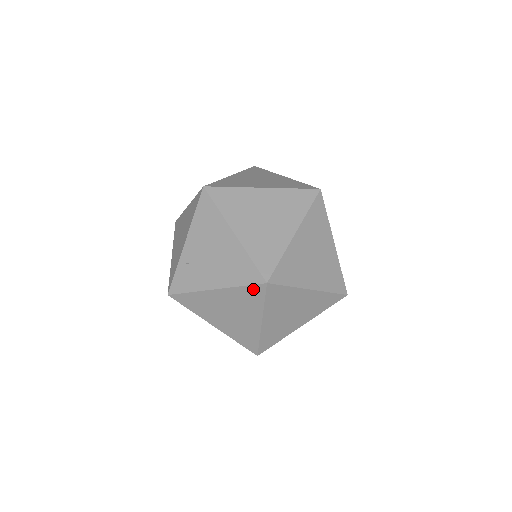
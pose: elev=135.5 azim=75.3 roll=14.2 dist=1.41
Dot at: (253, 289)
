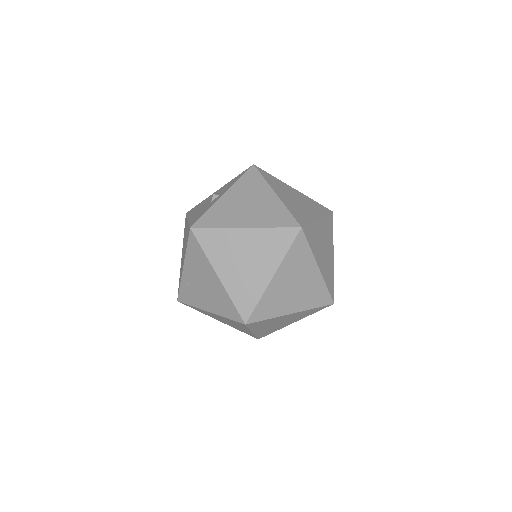
Dot at: (237, 322)
